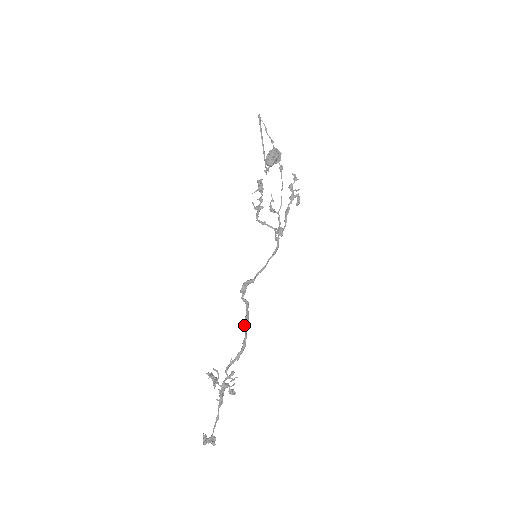
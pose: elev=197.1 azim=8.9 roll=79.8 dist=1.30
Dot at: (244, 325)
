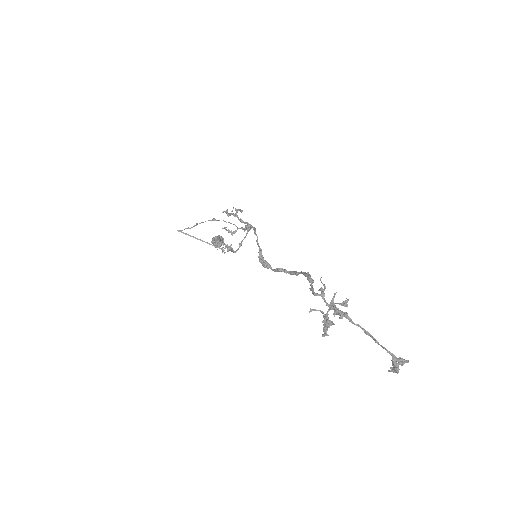
Dot at: occluded
